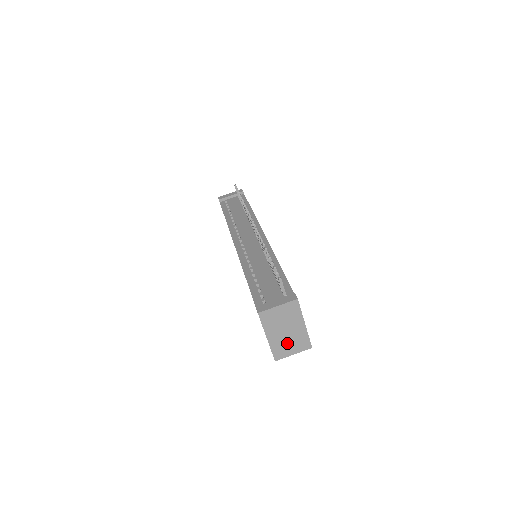
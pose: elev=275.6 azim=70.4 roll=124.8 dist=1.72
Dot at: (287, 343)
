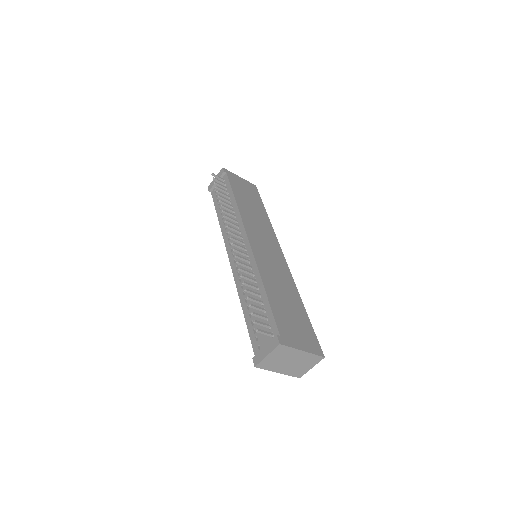
Dot at: (299, 366)
